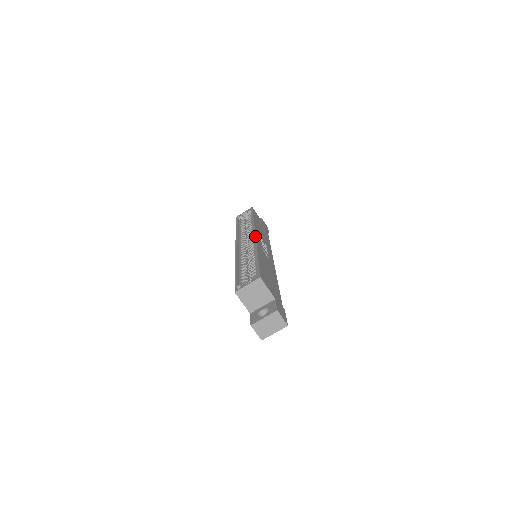
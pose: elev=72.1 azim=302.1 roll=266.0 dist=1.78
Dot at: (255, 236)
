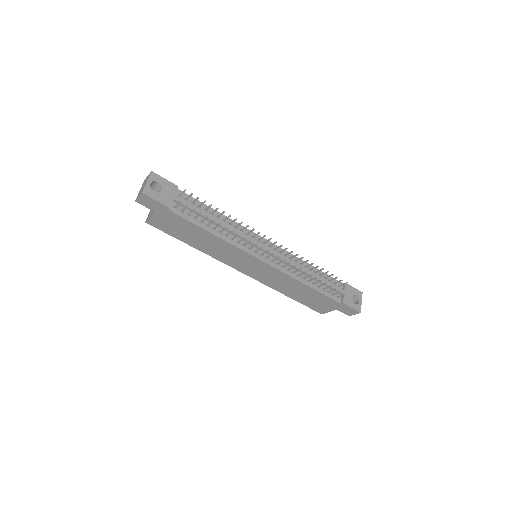
Dot at: occluded
